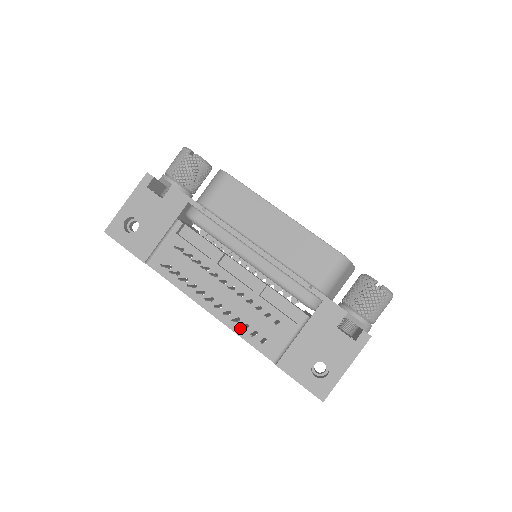
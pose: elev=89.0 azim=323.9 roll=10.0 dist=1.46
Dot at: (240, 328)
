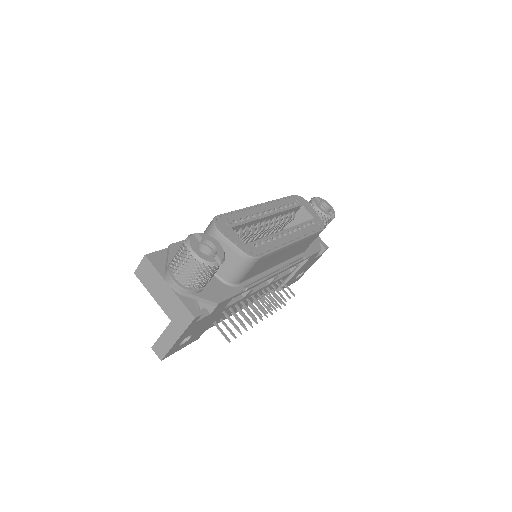
Dot at: occluded
